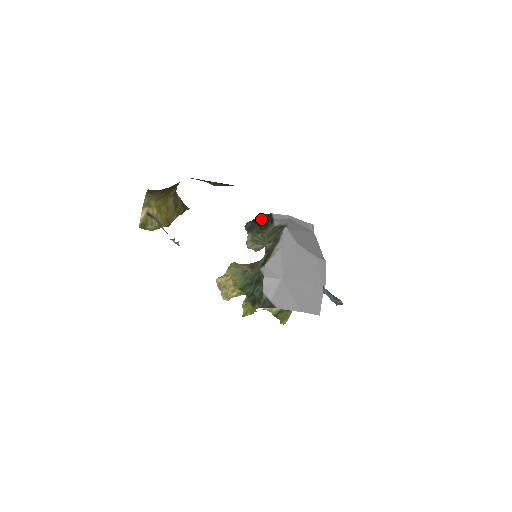
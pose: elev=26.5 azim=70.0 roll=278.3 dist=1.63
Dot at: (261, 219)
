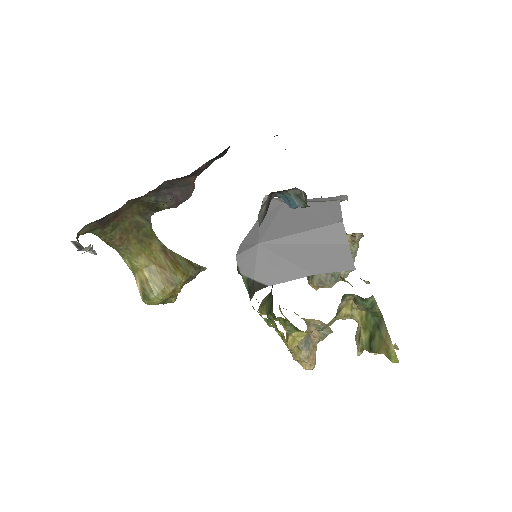
Dot at: occluded
